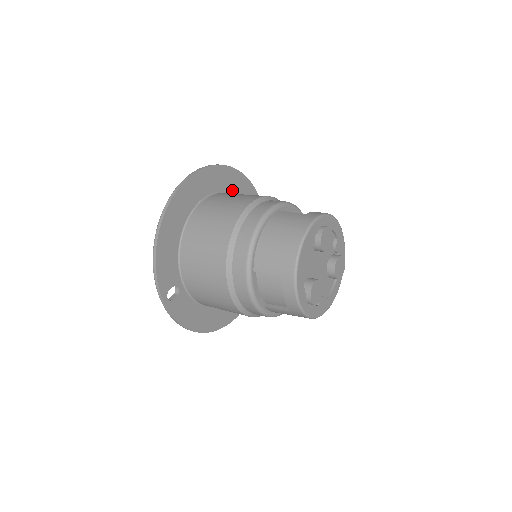
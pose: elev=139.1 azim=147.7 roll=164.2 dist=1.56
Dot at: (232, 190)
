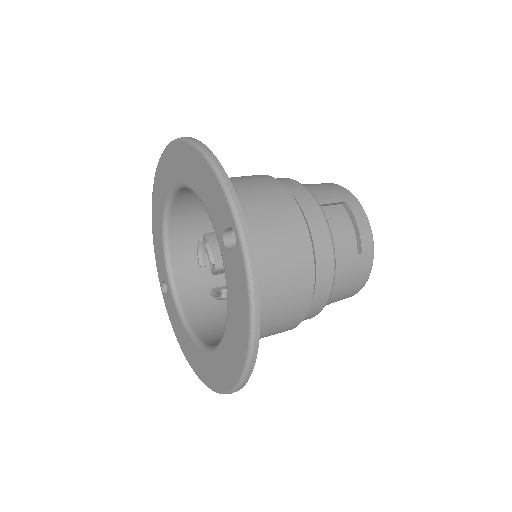
Dot at: occluded
